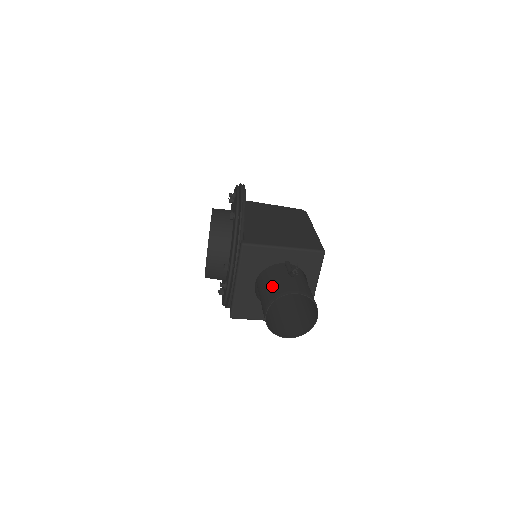
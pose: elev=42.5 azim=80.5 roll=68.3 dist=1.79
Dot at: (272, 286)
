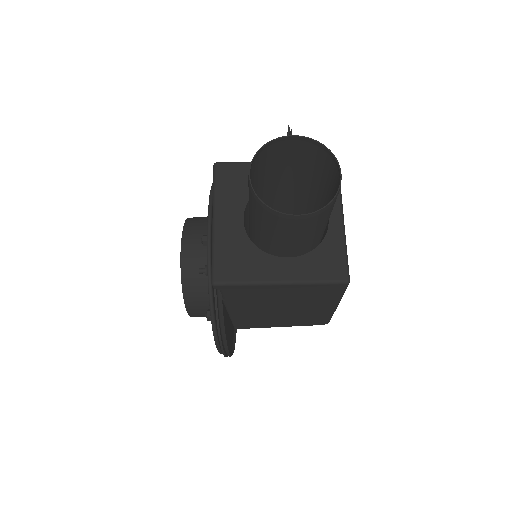
Dot at: (259, 169)
